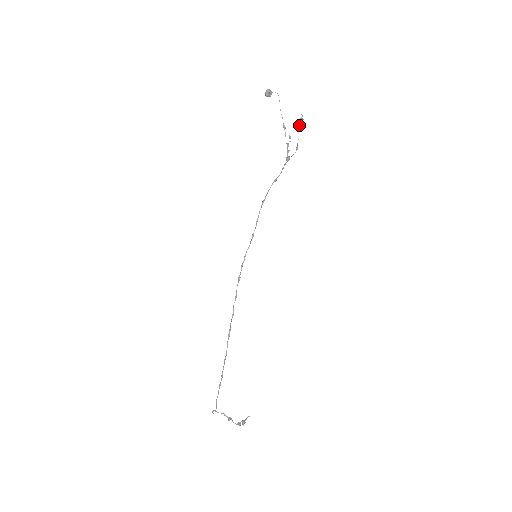
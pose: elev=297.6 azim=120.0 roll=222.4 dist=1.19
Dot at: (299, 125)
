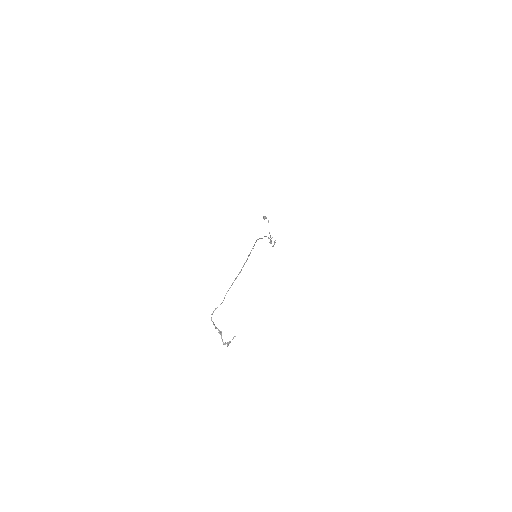
Dot at: (275, 240)
